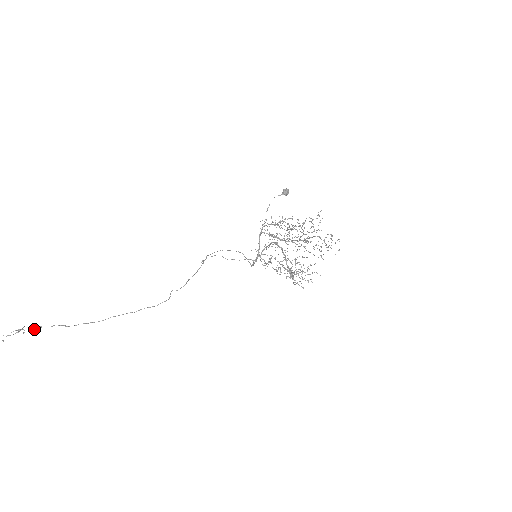
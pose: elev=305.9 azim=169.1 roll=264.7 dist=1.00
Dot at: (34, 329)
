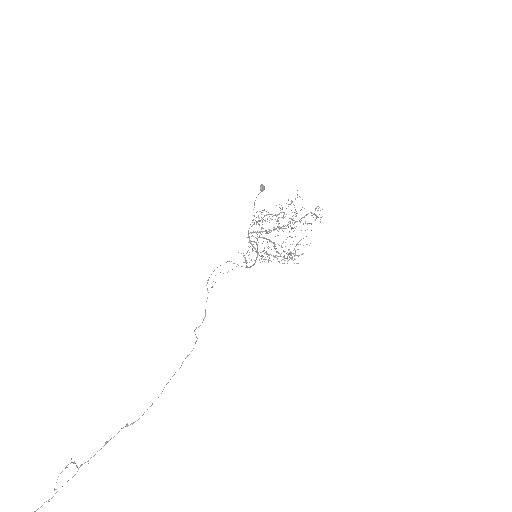
Dot at: (100, 449)
